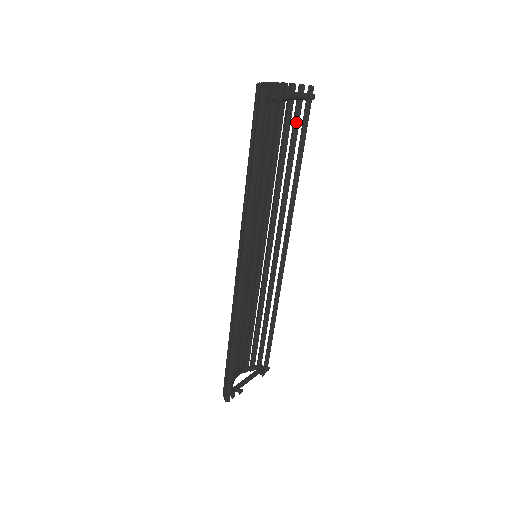
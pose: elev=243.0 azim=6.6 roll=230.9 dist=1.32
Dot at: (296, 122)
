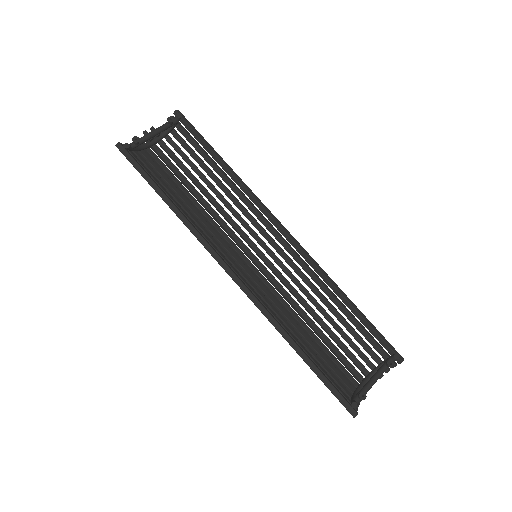
Dot at: (190, 141)
